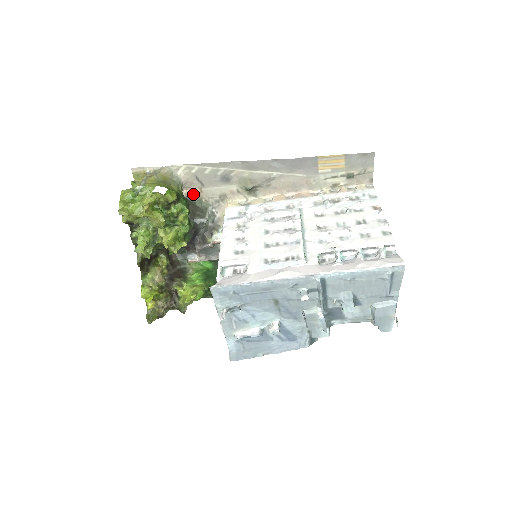
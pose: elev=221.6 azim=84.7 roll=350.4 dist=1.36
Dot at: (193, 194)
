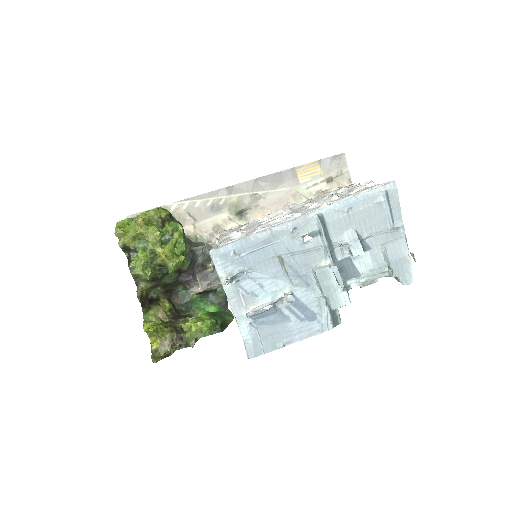
Dot at: (187, 232)
